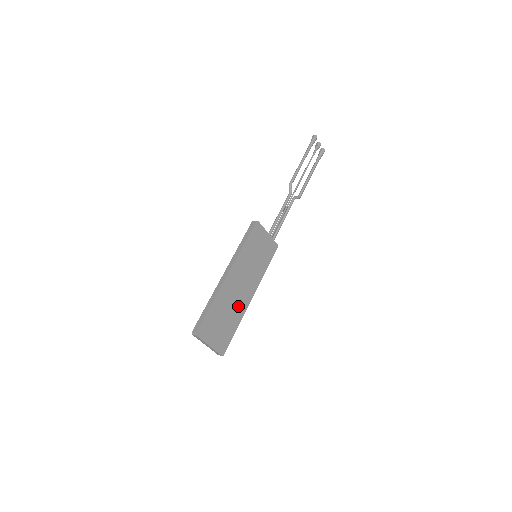
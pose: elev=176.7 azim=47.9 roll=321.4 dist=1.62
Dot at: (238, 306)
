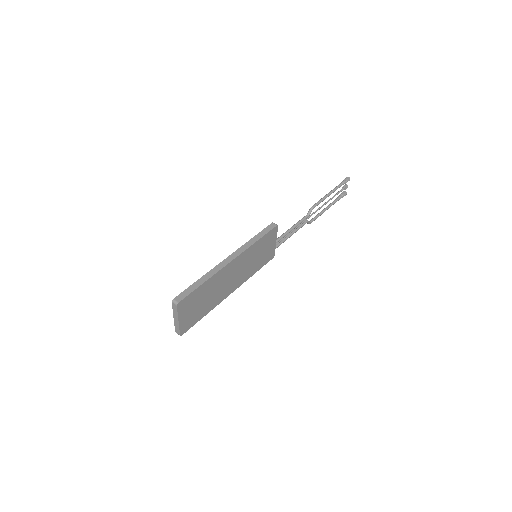
Dot at: (219, 295)
